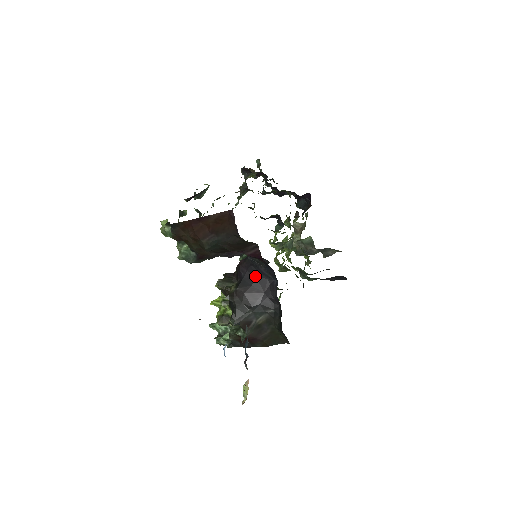
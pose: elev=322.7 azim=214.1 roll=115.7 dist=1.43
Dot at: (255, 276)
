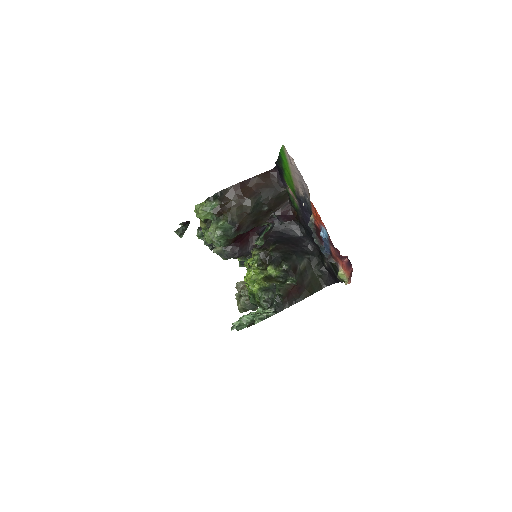
Dot at: (284, 237)
